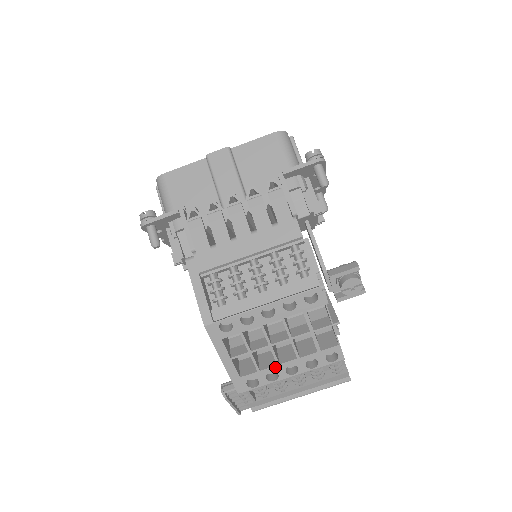
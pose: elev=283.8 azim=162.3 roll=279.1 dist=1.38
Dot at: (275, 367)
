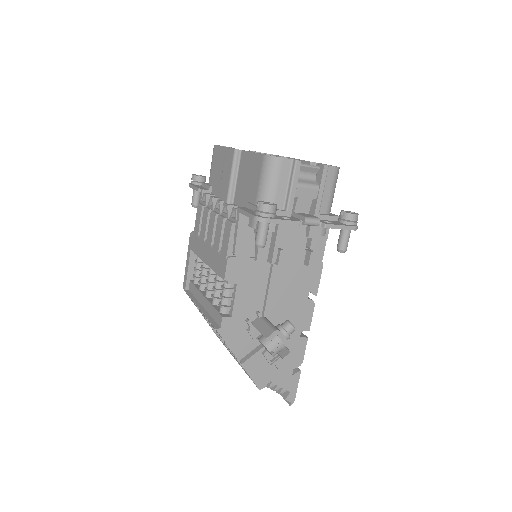
Dot at: (227, 348)
